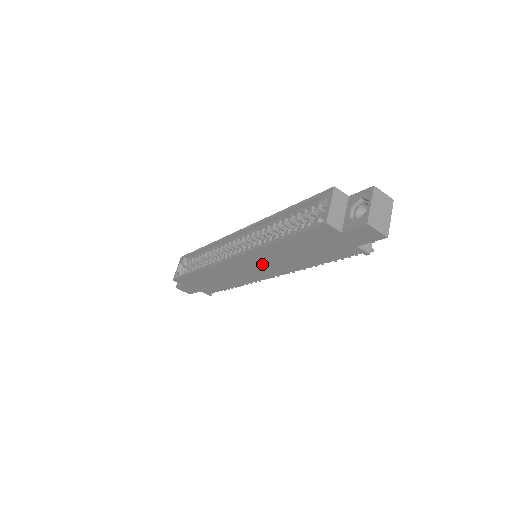
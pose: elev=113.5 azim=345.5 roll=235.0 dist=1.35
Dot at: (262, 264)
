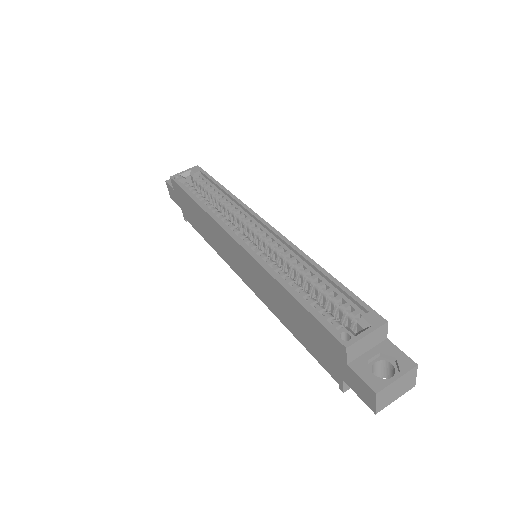
Dot at: (253, 275)
